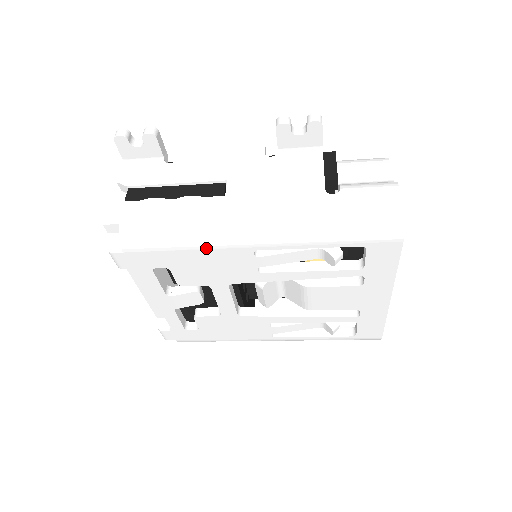
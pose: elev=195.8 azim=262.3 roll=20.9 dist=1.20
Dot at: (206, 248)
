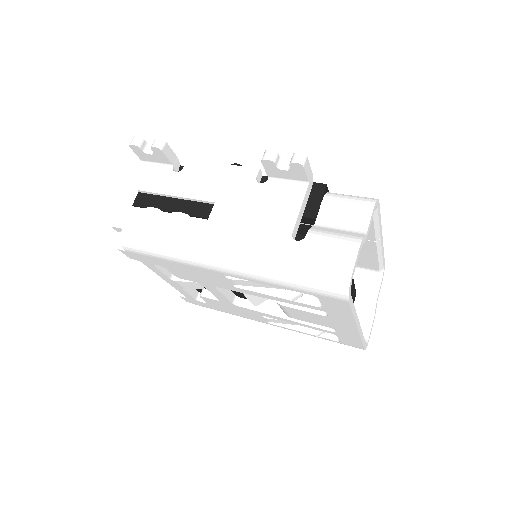
Dot at: (185, 264)
